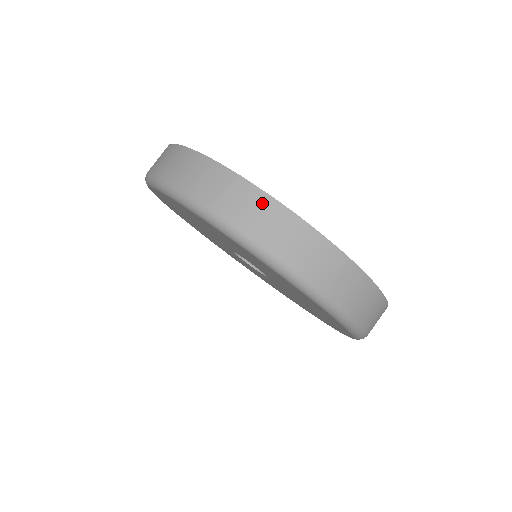
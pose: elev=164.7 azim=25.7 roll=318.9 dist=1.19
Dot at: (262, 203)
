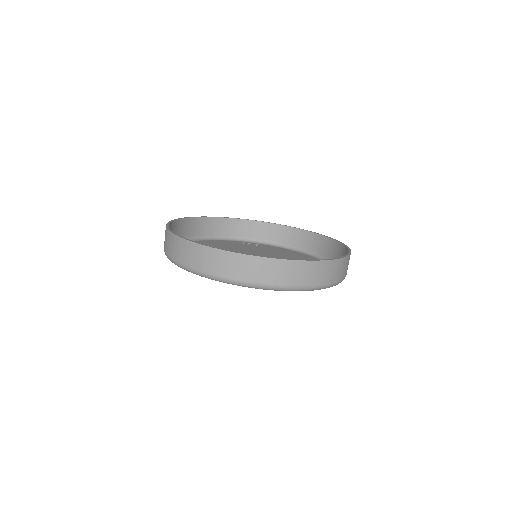
Dot at: (200, 251)
